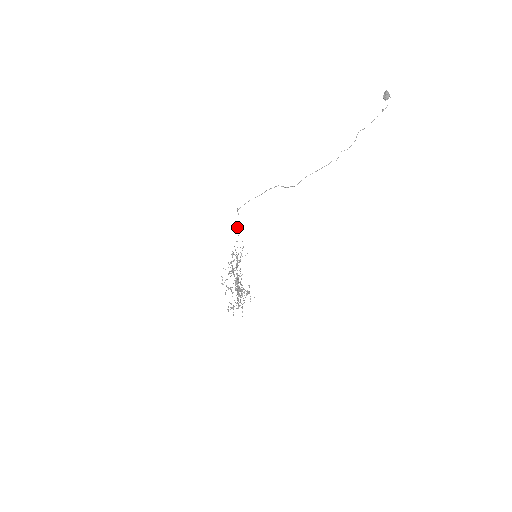
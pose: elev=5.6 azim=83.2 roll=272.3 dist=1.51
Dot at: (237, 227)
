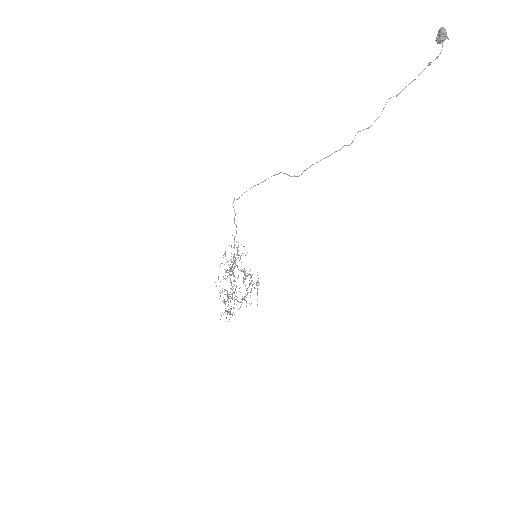
Dot at: (234, 221)
